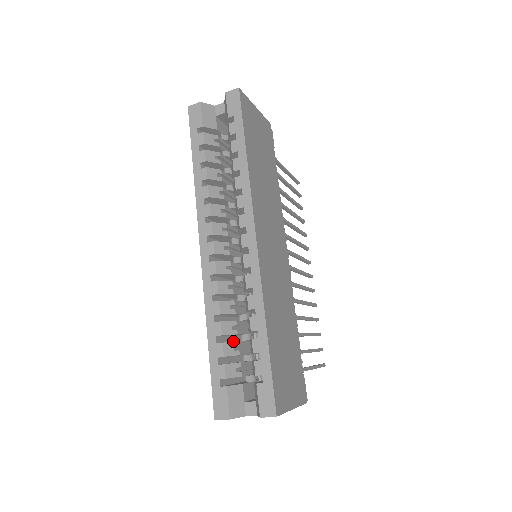
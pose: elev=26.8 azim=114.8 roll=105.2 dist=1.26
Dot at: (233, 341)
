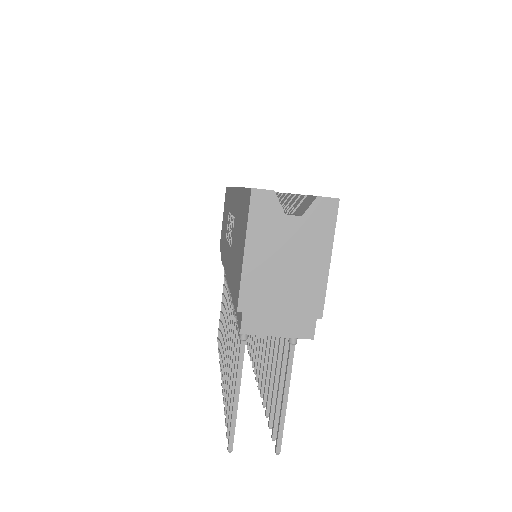
Dot at: occluded
